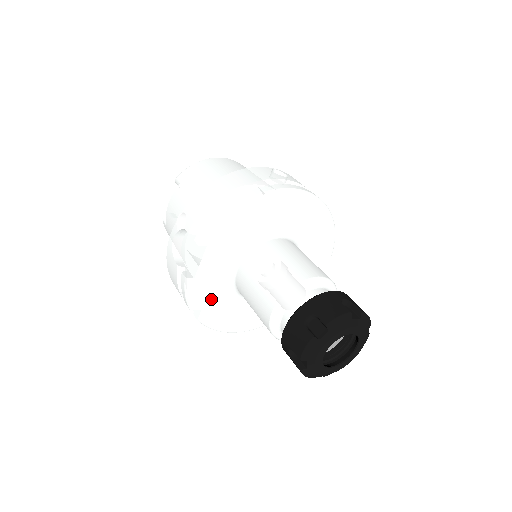
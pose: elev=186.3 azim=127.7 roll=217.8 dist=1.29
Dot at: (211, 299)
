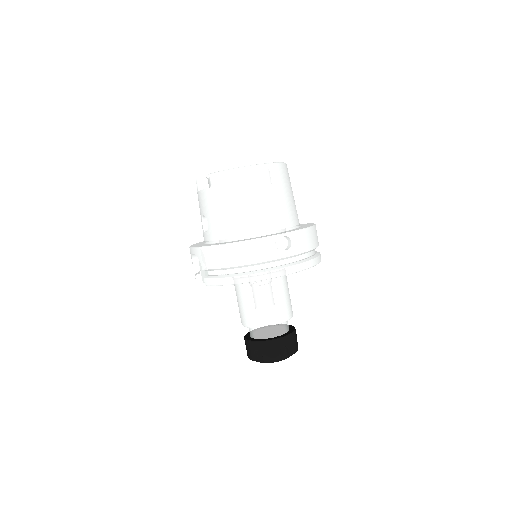
Dot at: occluded
